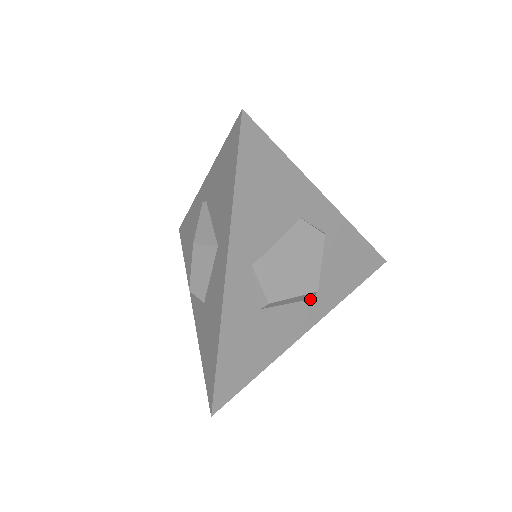
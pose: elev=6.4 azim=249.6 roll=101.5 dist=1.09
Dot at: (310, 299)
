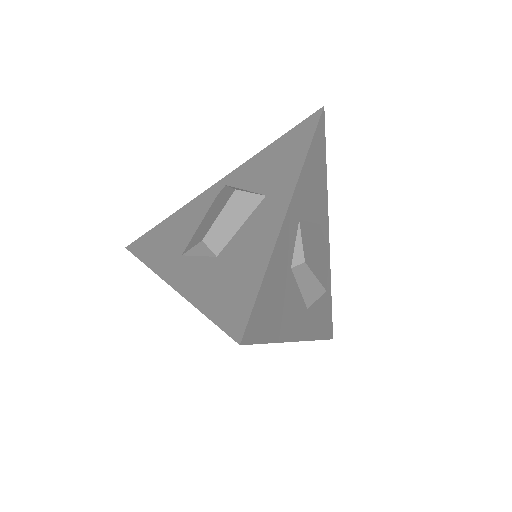
Dot at: (307, 308)
